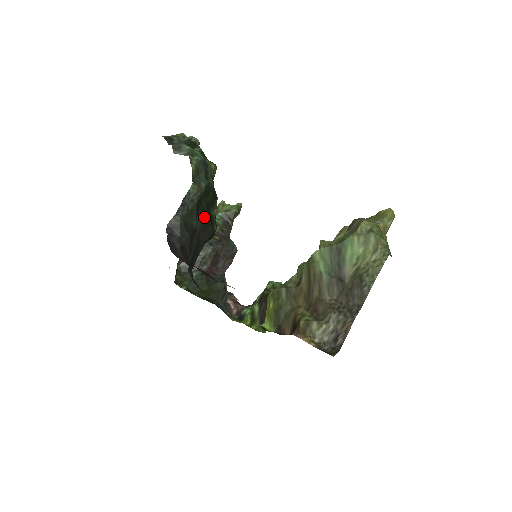
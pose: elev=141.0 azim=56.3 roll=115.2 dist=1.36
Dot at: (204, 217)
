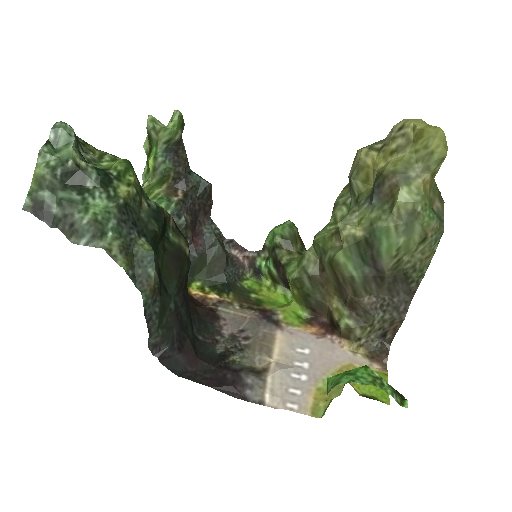
Dot at: (172, 274)
